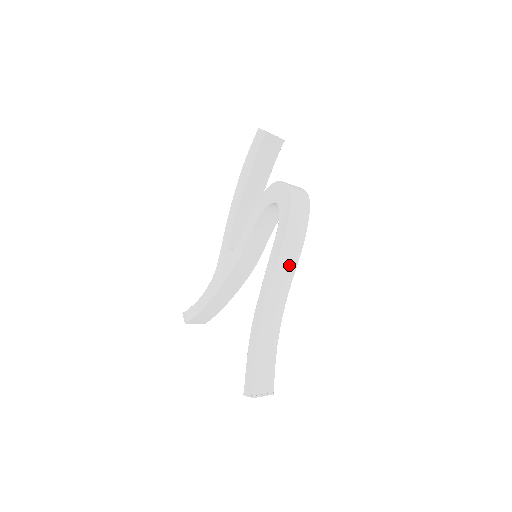
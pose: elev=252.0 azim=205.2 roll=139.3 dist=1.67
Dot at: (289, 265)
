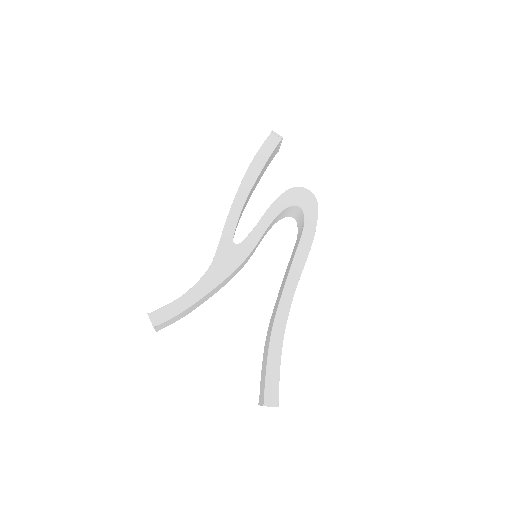
Dot at: occluded
